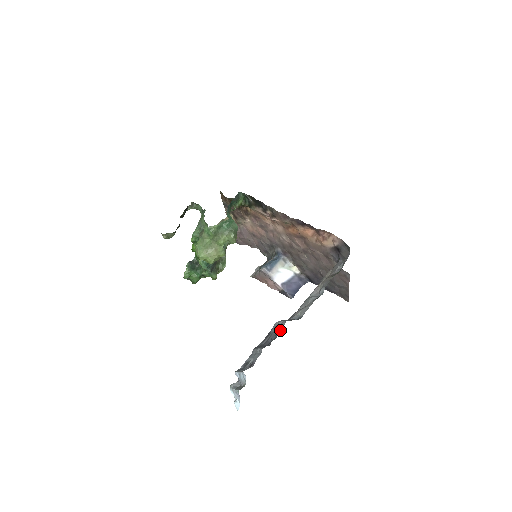
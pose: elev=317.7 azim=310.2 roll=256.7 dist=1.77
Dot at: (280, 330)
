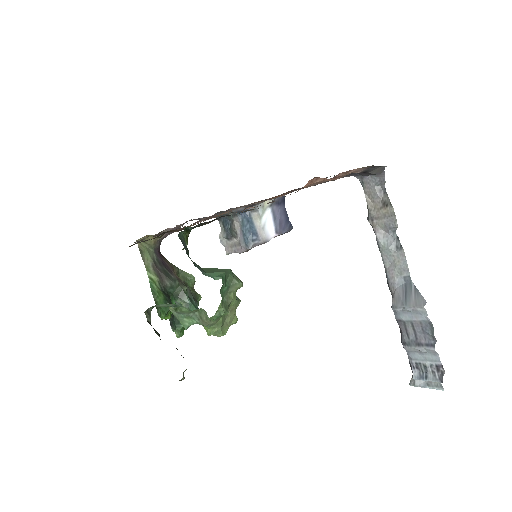
Dot at: (429, 320)
